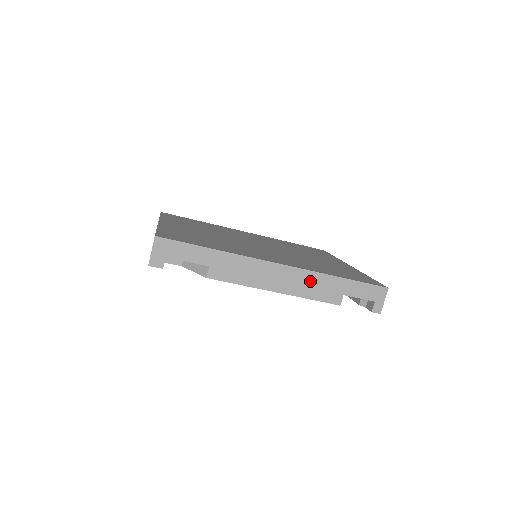
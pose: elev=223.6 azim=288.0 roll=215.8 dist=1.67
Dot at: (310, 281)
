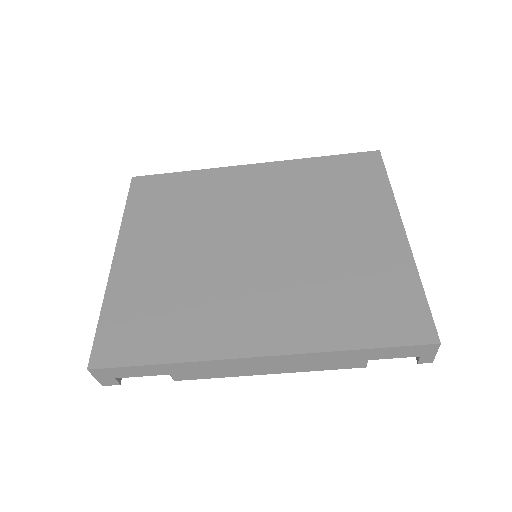
Dot at: (311, 360)
